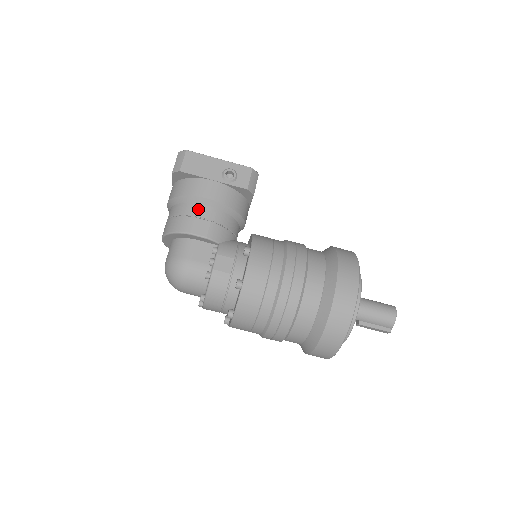
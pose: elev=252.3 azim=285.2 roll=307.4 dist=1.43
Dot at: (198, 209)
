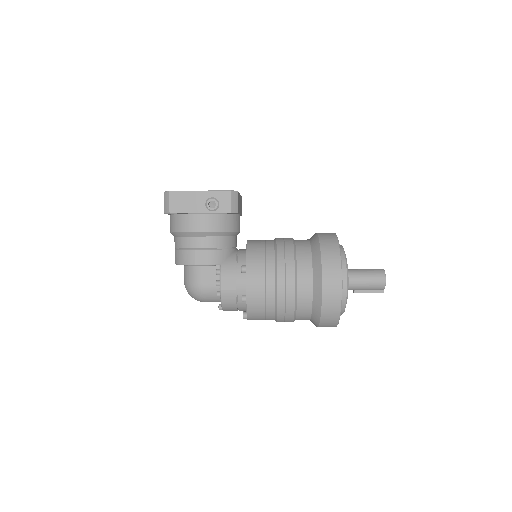
Dot at: (195, 242)
